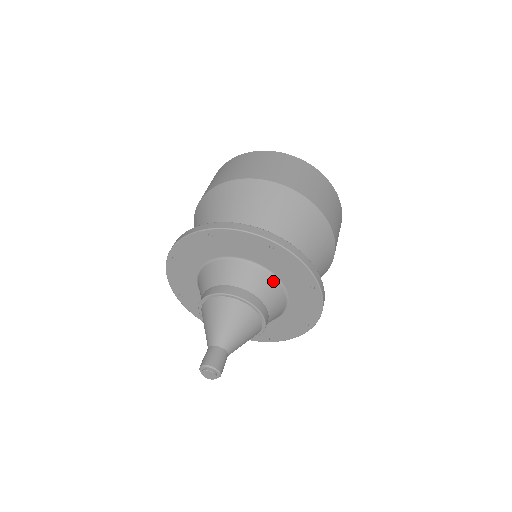
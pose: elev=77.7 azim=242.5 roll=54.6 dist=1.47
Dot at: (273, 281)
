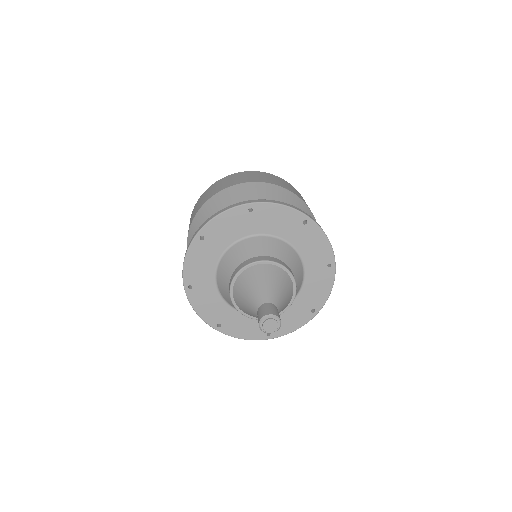
Dot at: (273, 240)
